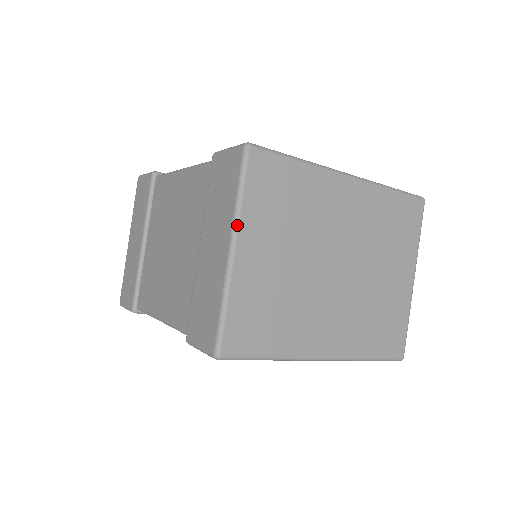
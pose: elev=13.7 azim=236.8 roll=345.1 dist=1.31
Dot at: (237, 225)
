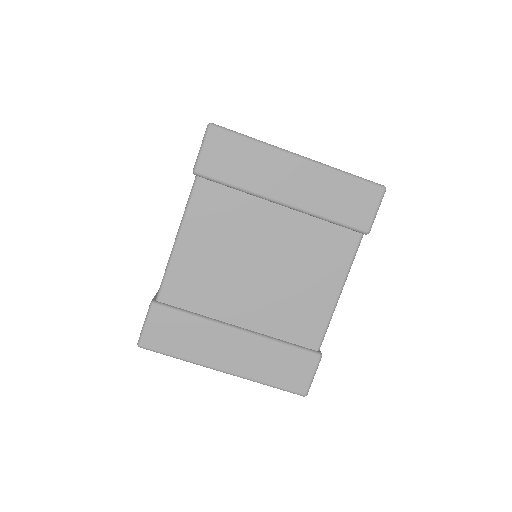
Dot at: occluded
